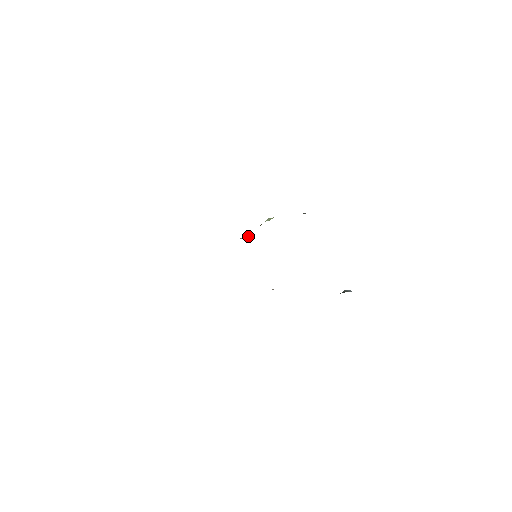
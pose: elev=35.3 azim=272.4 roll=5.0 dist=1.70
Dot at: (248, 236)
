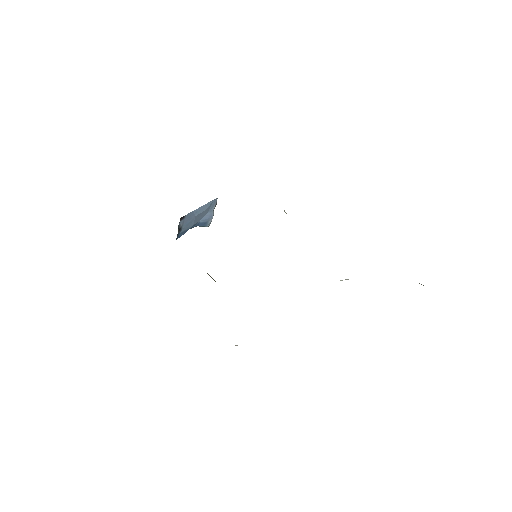
Dot at: occluded
